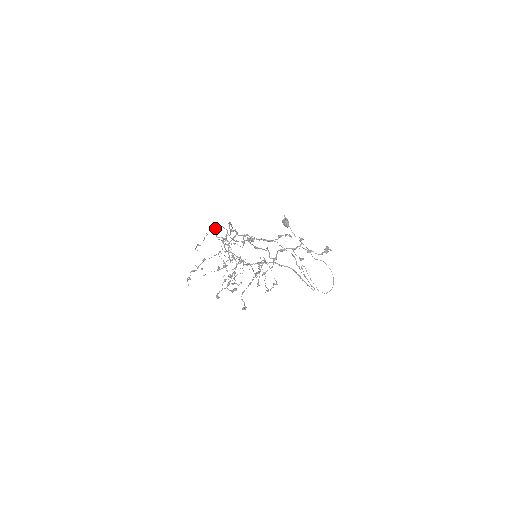
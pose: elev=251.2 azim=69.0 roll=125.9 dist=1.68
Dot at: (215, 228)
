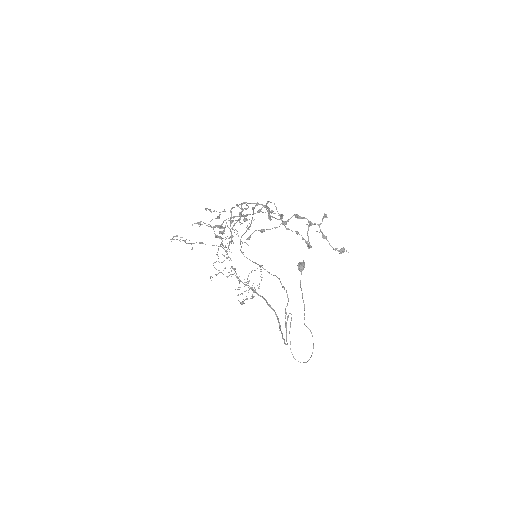
Dot at: (237, 205)
